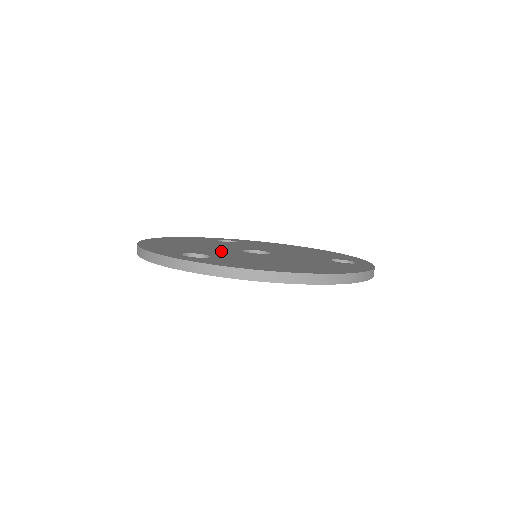
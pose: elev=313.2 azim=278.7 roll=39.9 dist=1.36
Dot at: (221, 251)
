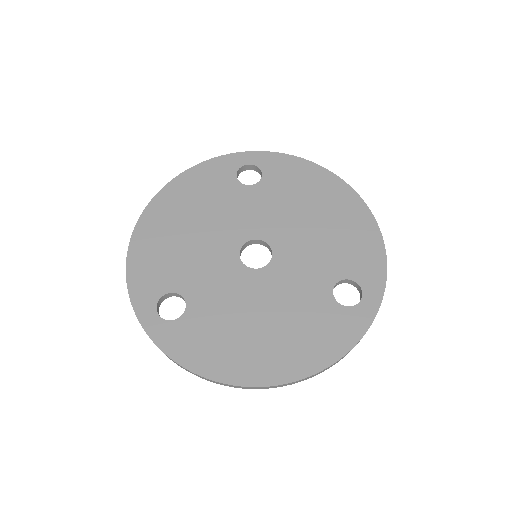
Dot at: (210, 267)
